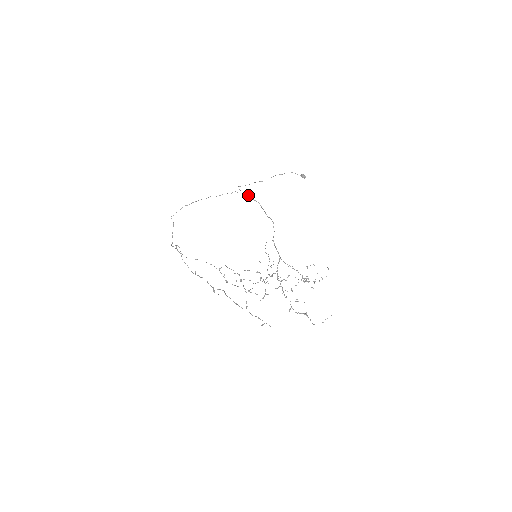
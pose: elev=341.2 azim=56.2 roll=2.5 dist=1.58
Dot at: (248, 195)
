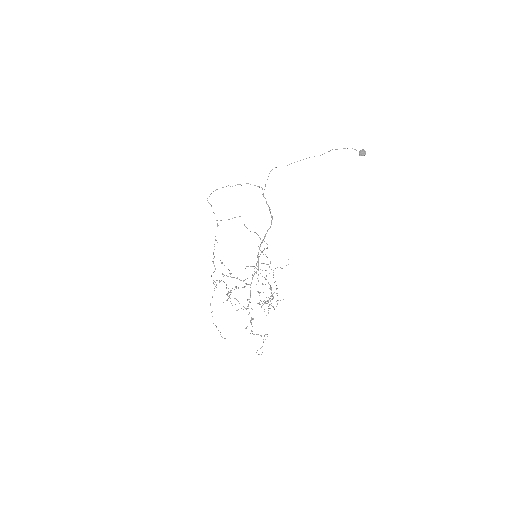
Dot at: (261, 187)
